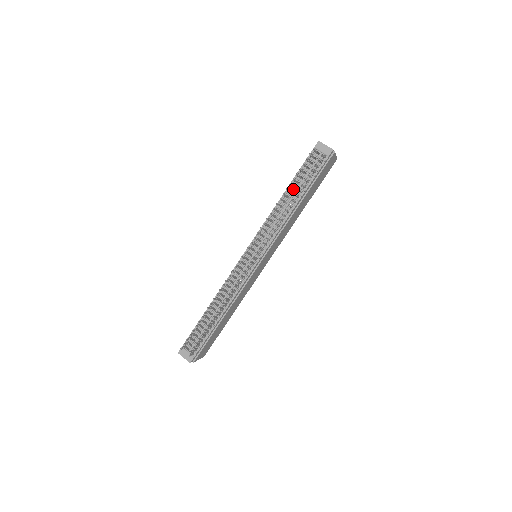
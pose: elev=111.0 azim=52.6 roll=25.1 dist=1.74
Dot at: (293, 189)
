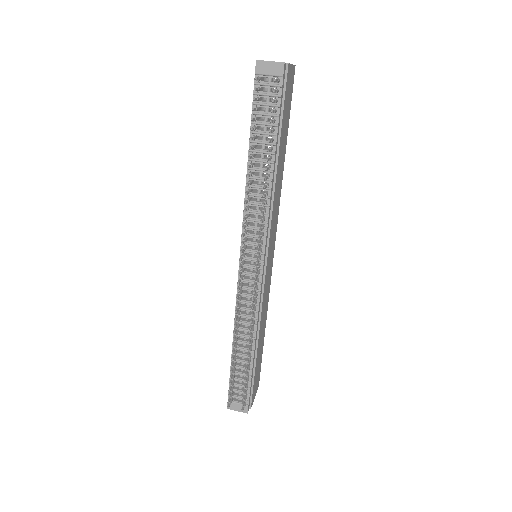
Dot at: (257, 150)
